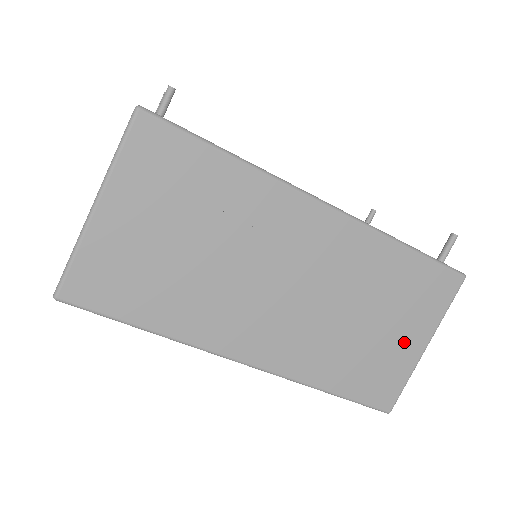
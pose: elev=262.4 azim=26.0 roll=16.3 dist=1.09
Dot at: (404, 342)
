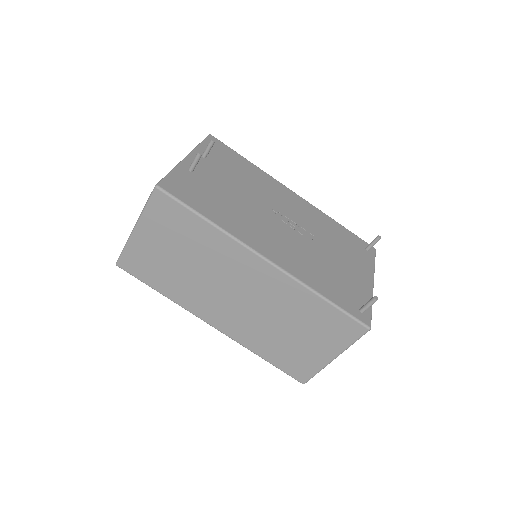
Dot at: (317, 351)
